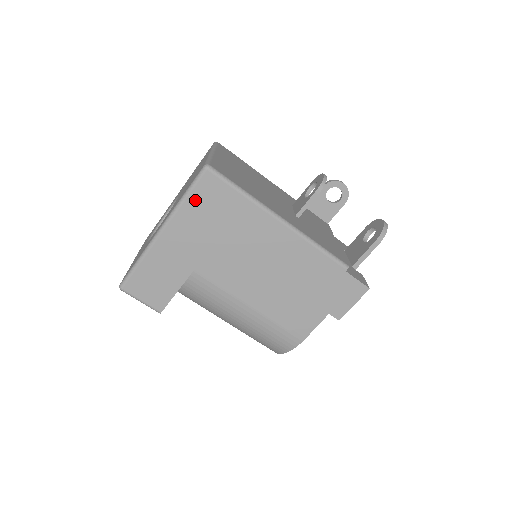
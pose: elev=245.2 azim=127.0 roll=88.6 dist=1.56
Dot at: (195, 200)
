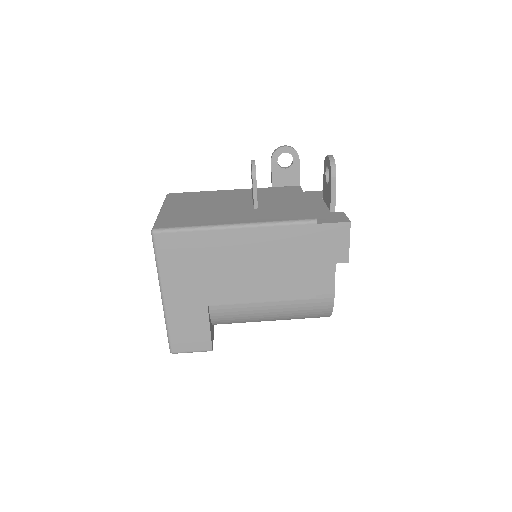
Dot at: (165, 259)
